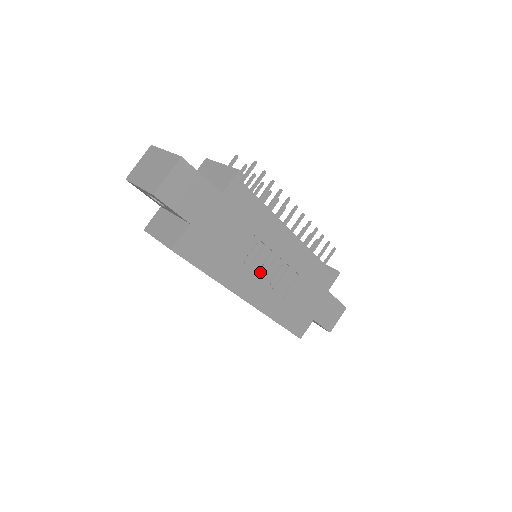
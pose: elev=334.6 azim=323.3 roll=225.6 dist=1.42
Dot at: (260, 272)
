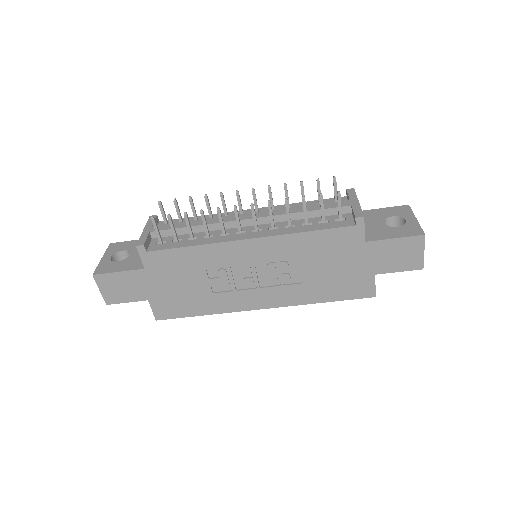
Dot at: (248, 285)
